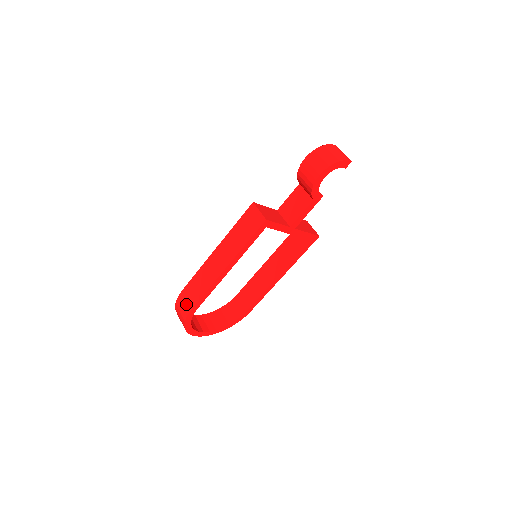
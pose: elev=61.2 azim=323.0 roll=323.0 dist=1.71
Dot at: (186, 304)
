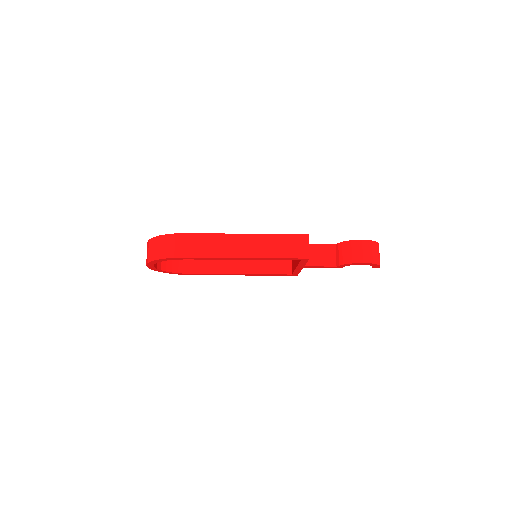
Dot at: (181, 248)
